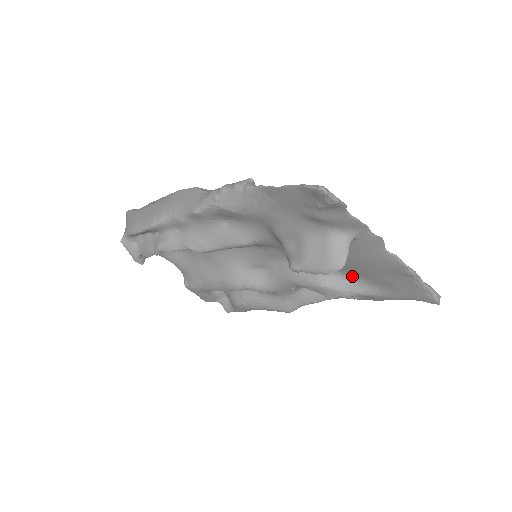
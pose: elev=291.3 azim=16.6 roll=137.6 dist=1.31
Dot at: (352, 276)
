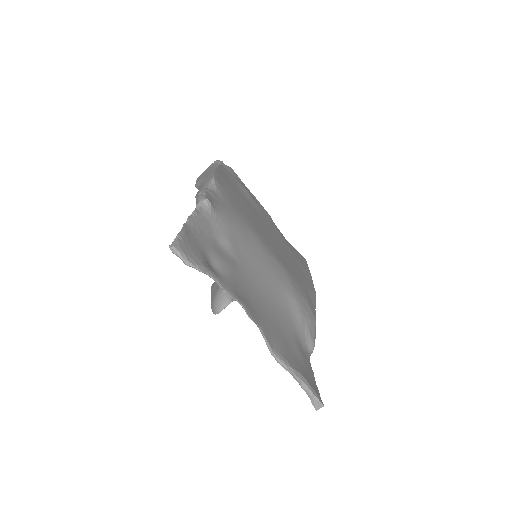
Dot at: occluded
